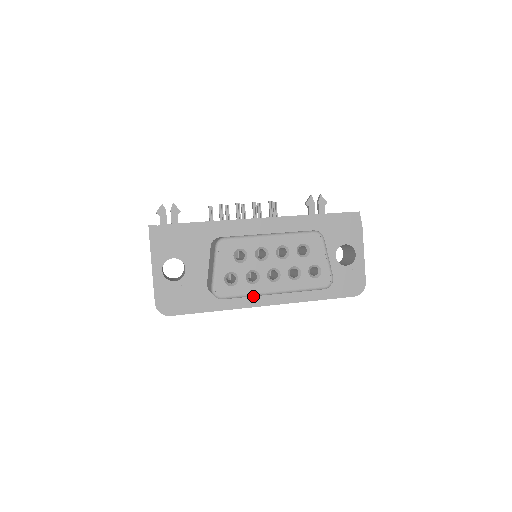
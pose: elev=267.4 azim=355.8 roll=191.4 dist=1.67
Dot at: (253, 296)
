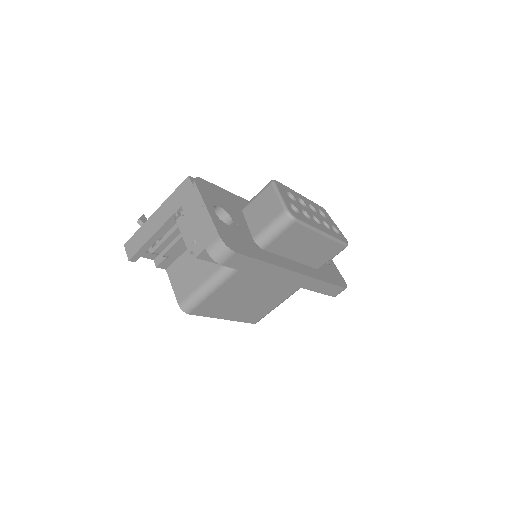
Dot at: (288, 262)
